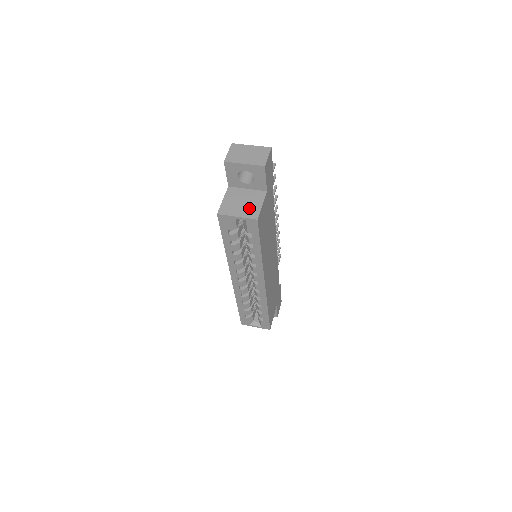
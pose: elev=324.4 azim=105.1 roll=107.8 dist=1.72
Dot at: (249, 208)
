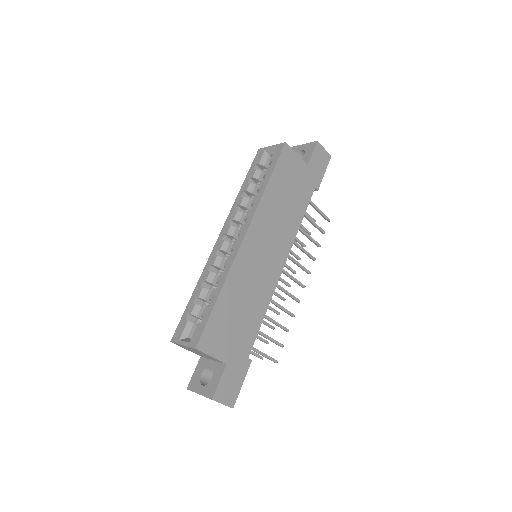
Dot at: occluded
